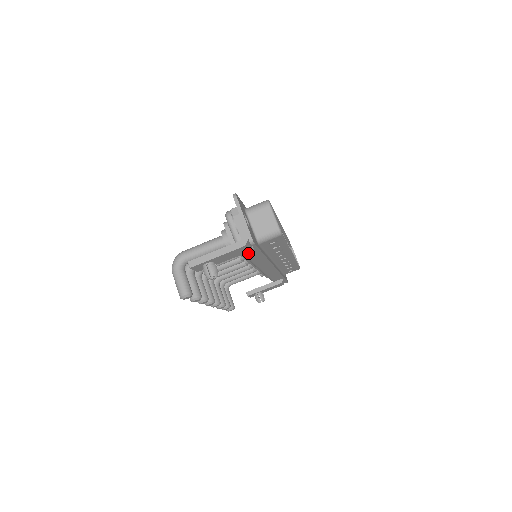
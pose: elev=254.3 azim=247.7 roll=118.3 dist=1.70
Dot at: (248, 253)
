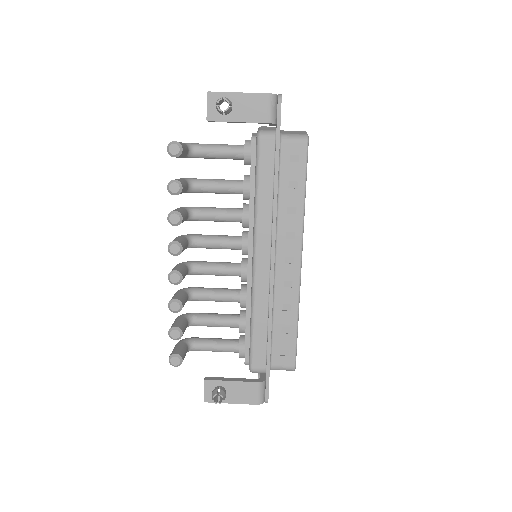
Dot at: (264, 147)
